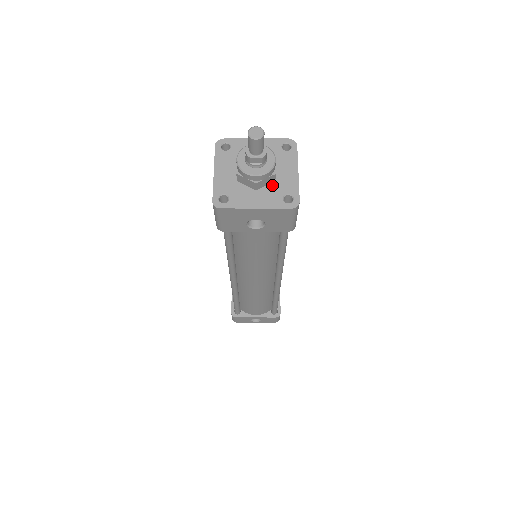
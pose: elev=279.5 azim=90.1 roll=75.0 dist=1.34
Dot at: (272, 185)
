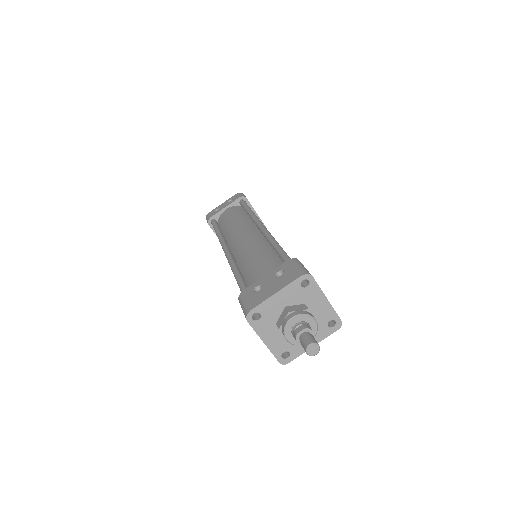
Dot at: occluded
